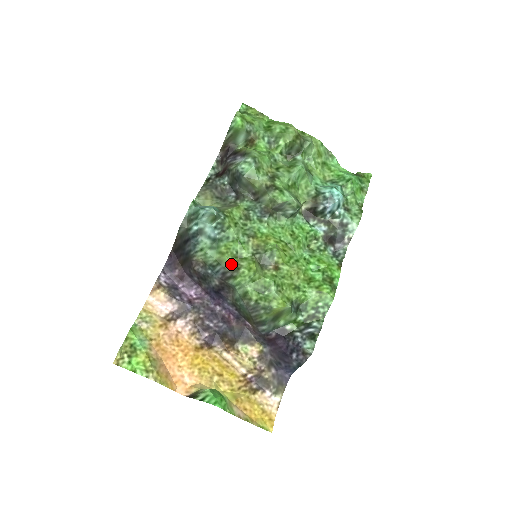
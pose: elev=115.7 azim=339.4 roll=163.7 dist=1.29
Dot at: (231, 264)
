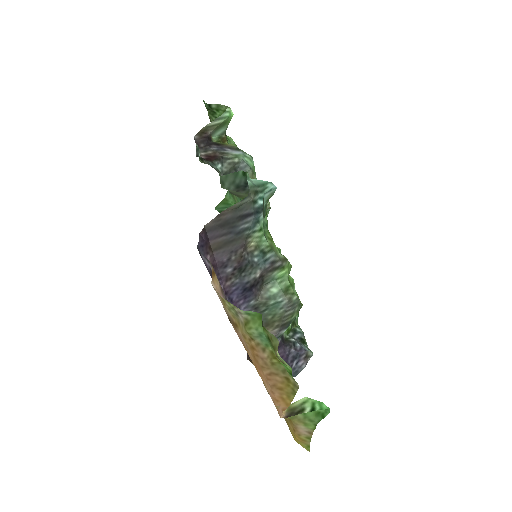
Dot at: occluded
